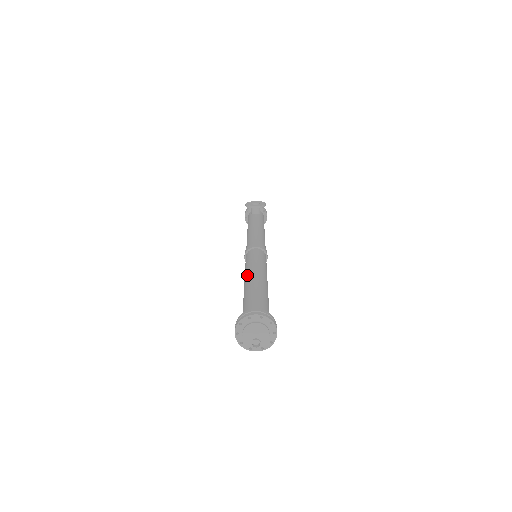
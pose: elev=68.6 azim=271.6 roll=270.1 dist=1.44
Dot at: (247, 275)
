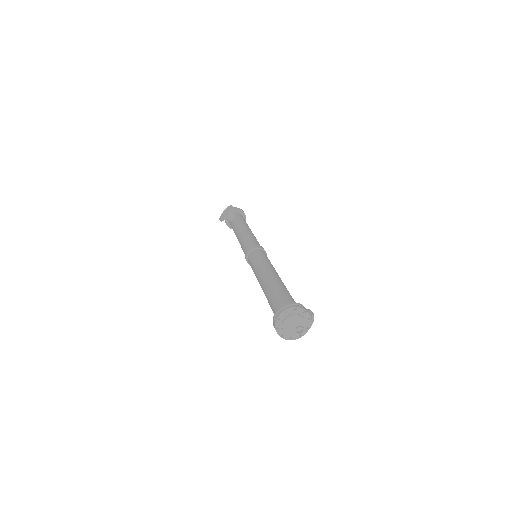
Dot at: (258, 281)
